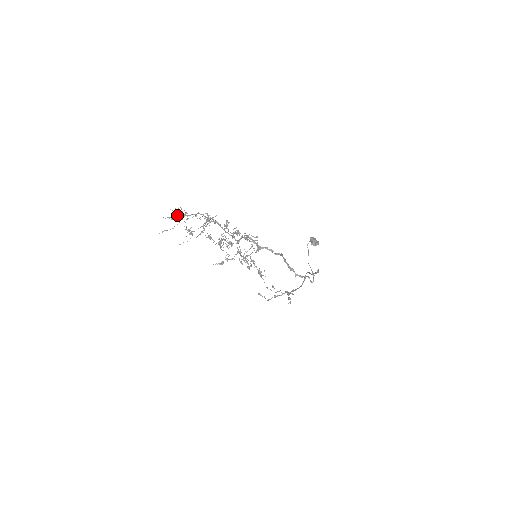
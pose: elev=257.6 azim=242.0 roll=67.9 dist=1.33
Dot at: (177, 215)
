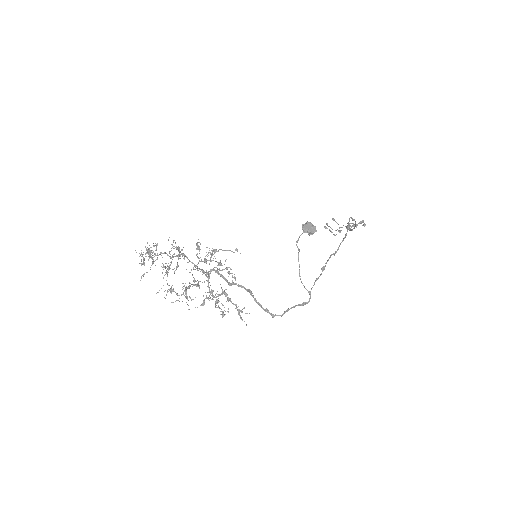
Dot at: (143, 260)
